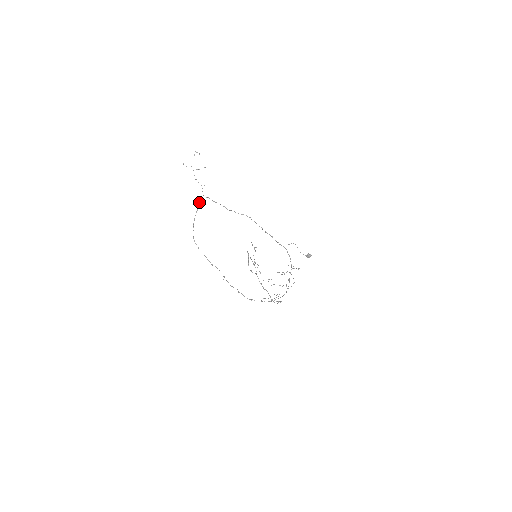
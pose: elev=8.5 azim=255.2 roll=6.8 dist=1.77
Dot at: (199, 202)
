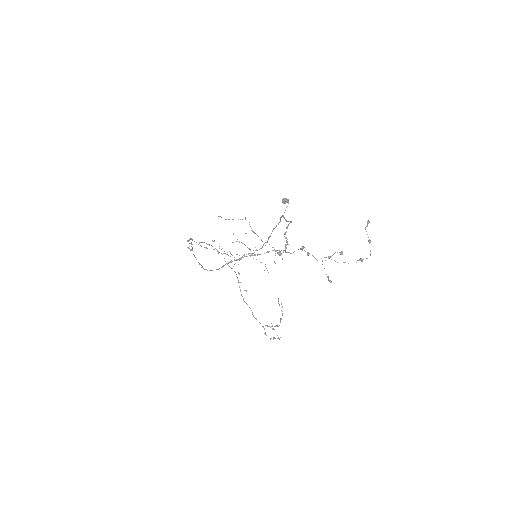
Dot at: occluded
